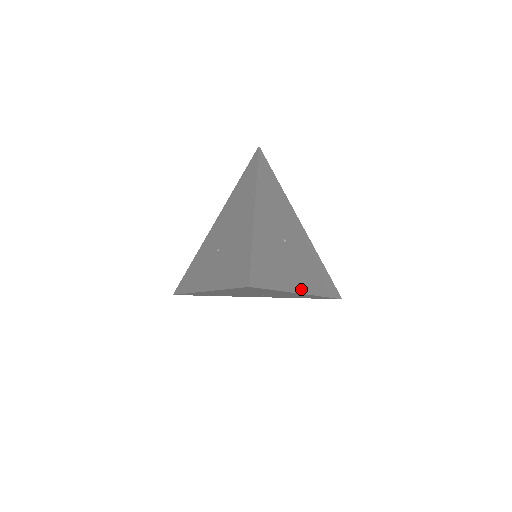
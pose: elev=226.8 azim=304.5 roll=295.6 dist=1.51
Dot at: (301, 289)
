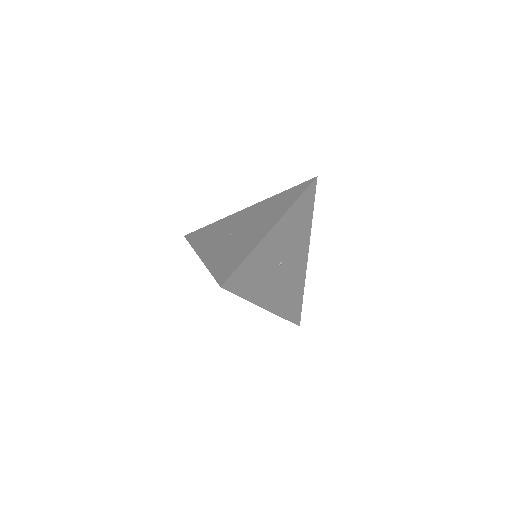
Dot at: (266, 305)
